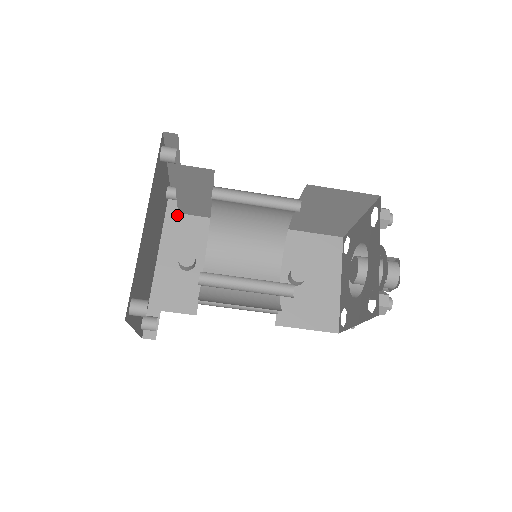
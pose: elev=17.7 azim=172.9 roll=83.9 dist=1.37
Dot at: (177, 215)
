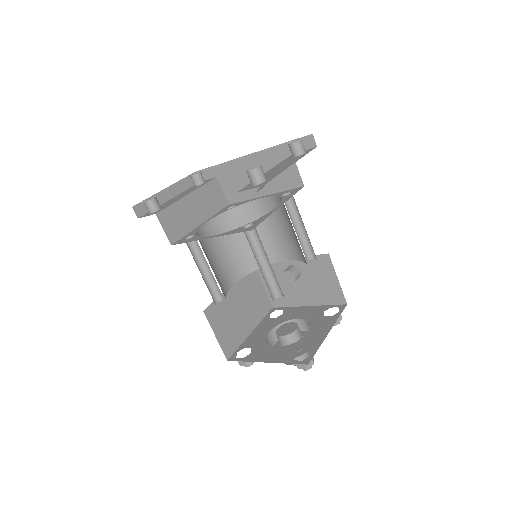
Dot at: (290, 154)
